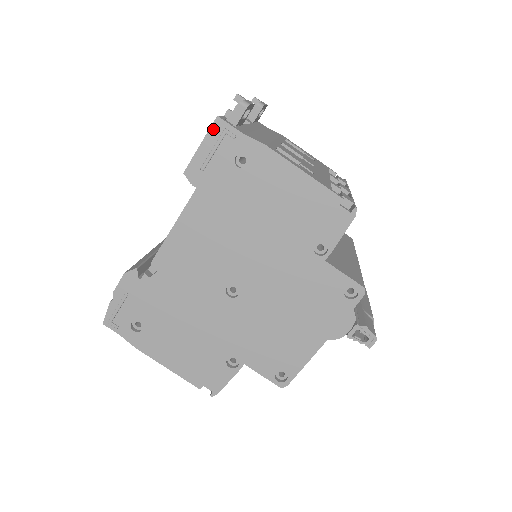
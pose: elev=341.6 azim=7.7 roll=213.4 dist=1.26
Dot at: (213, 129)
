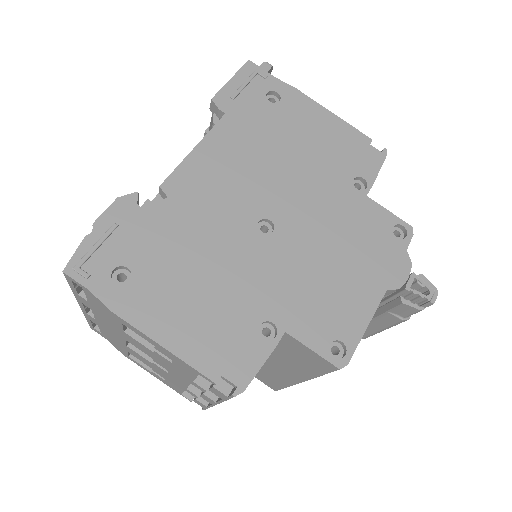
Dot at: (244, 69)
